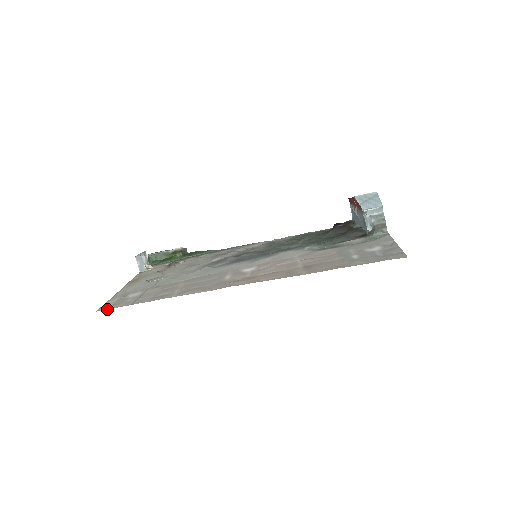
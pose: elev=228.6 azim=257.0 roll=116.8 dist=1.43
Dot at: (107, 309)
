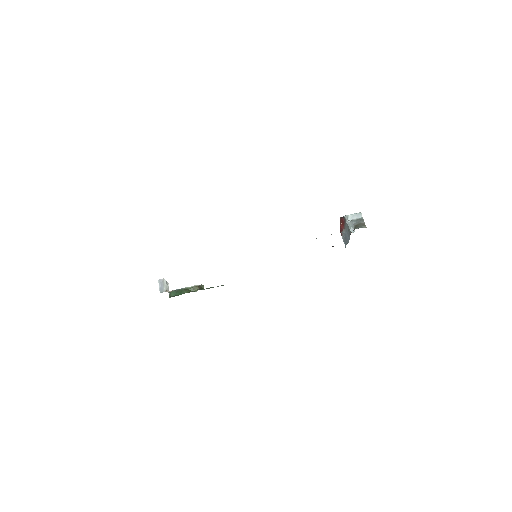
Dot at: occluded
